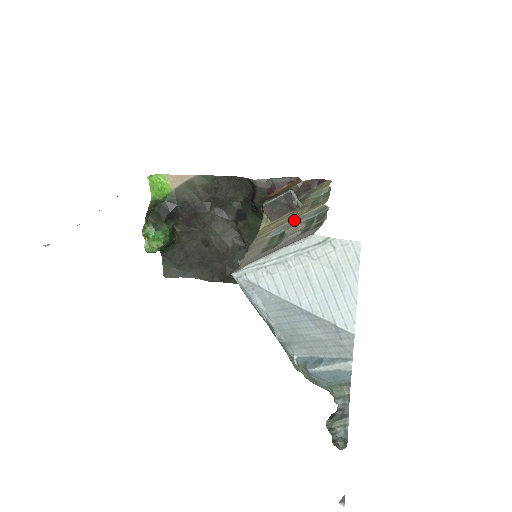
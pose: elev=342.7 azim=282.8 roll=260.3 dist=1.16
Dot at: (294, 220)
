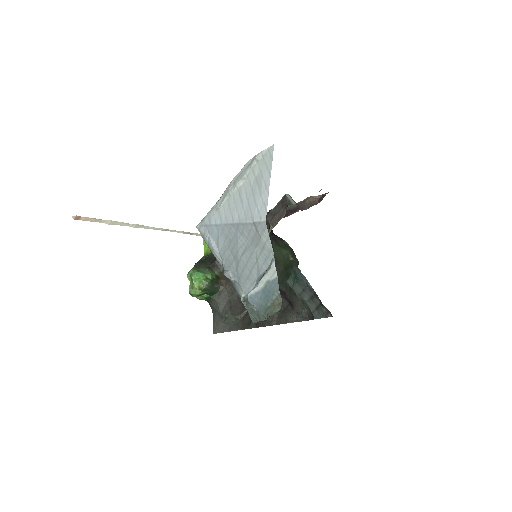
Dot at: occluded
